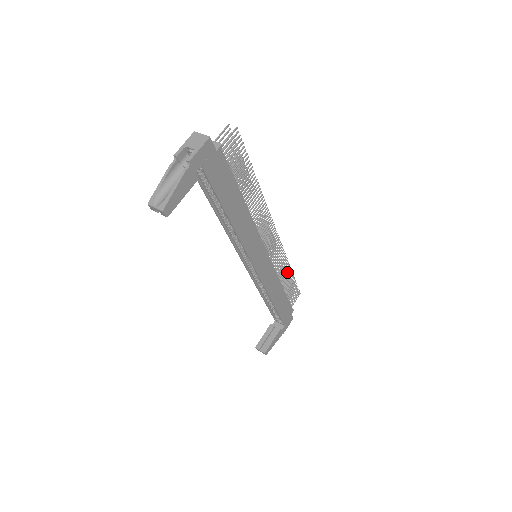
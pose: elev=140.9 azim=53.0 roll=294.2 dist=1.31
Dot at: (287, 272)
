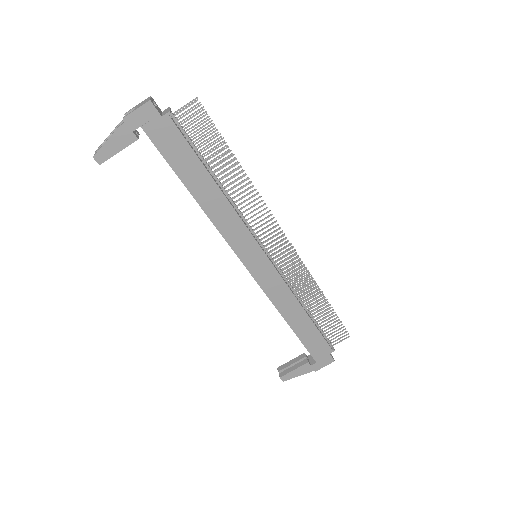
Dot at: (316, 297)
